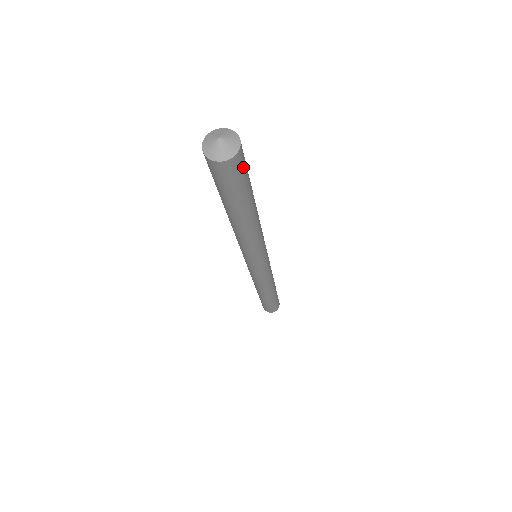
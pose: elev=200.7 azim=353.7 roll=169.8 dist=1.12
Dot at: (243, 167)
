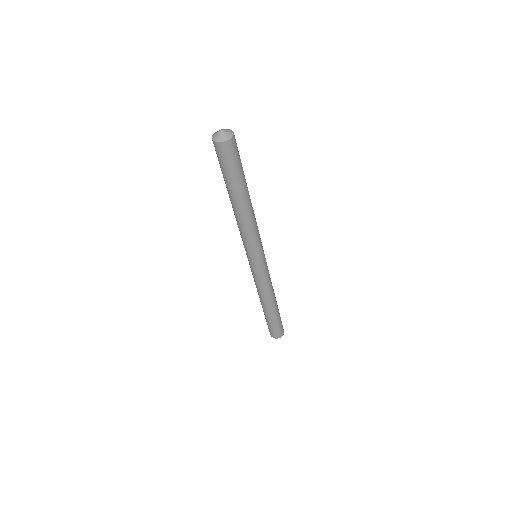
Dot at: (232, 155)
